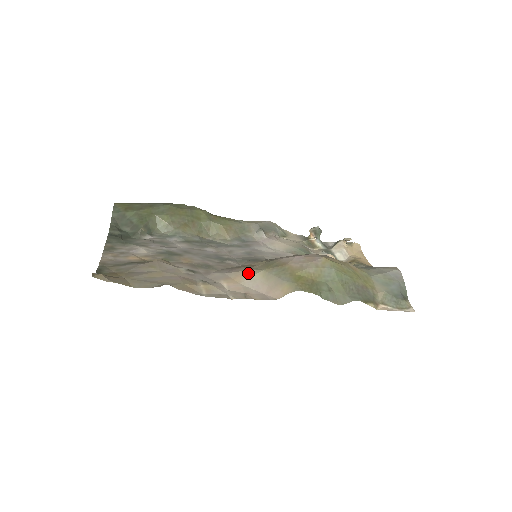
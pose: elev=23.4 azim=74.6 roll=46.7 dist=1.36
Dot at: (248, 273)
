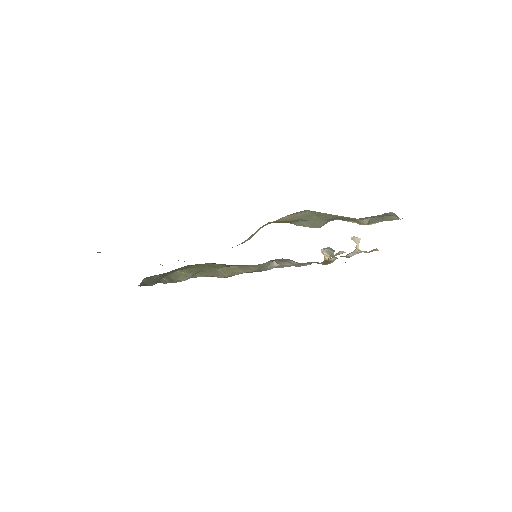
Dot at: occluded
